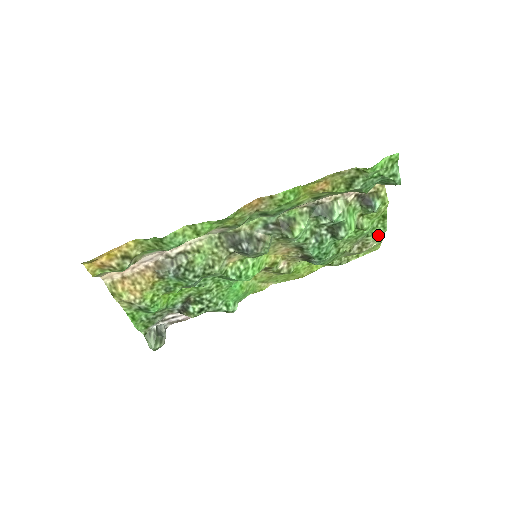
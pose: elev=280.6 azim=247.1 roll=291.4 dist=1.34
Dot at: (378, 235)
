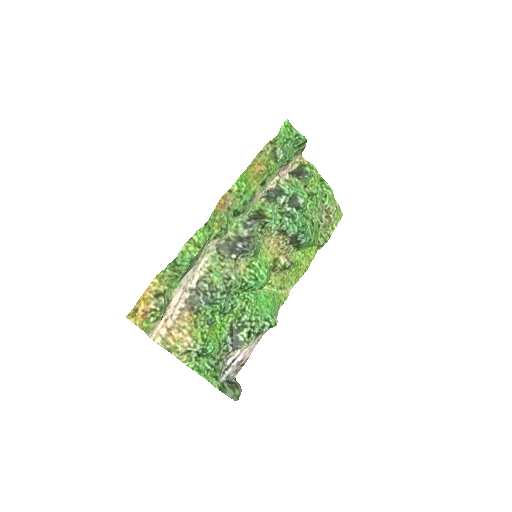
Dot at: (331, 199)
